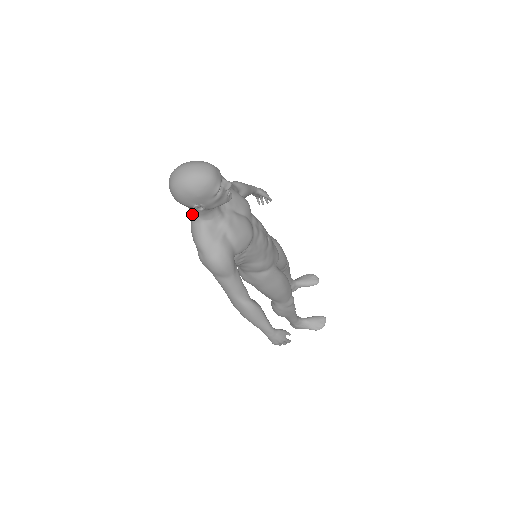
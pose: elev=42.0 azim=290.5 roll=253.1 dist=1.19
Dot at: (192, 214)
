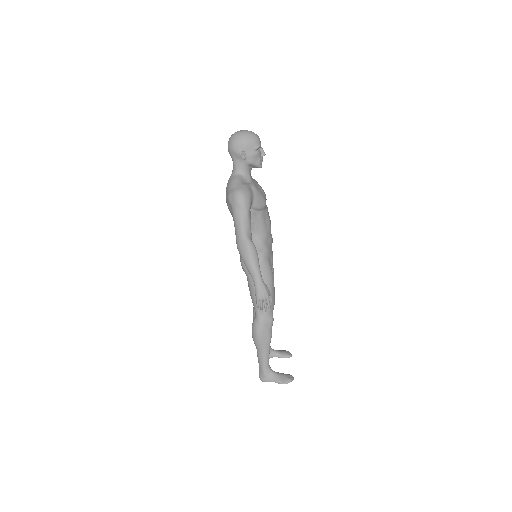
Dot at: (233, 171)
